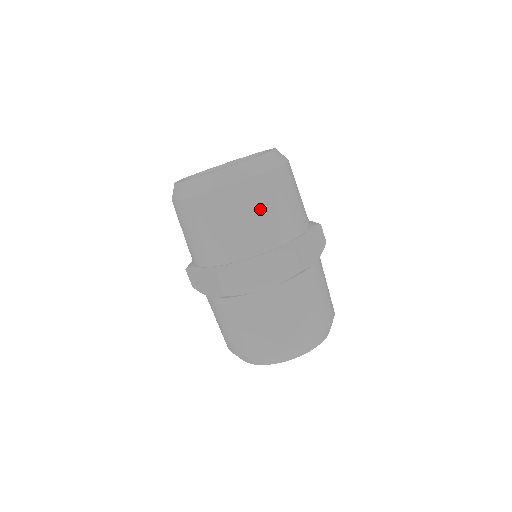
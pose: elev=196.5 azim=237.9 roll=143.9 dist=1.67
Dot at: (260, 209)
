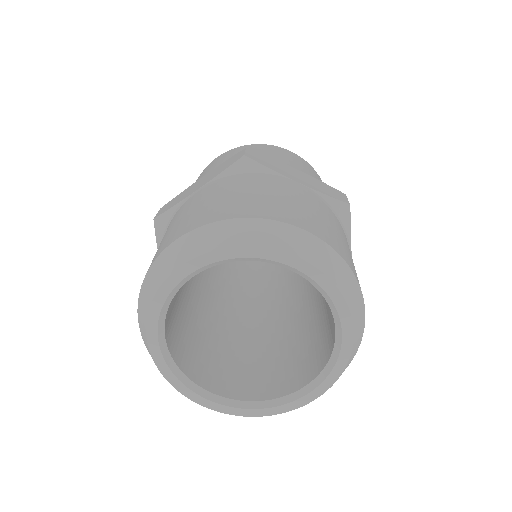
Dot at: occluded
